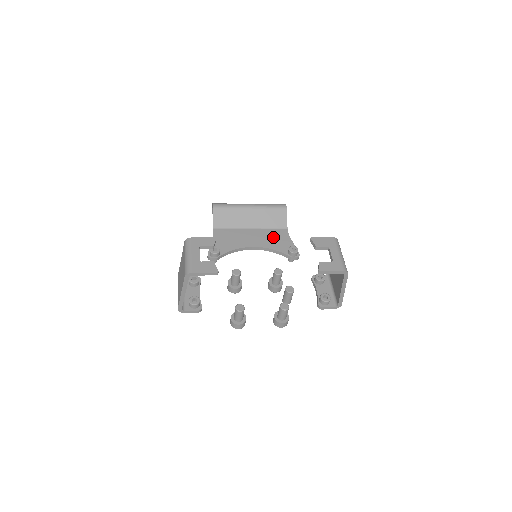
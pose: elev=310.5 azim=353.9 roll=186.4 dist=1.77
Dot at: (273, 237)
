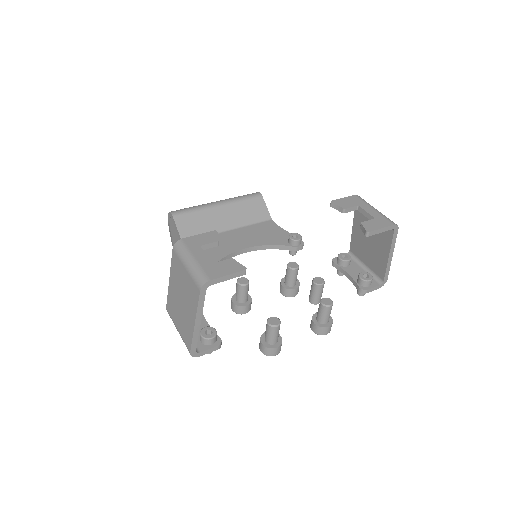
Dot at: (261, 232)
